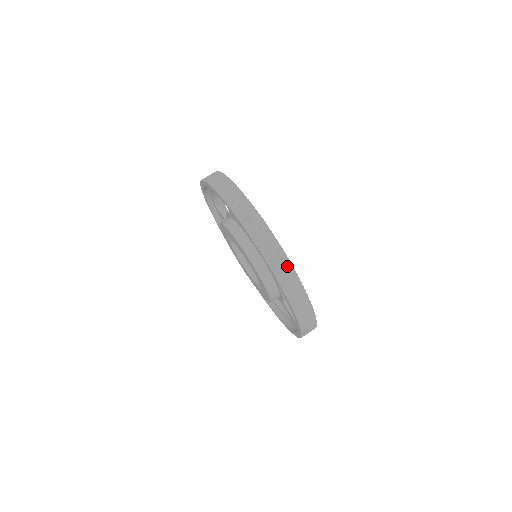
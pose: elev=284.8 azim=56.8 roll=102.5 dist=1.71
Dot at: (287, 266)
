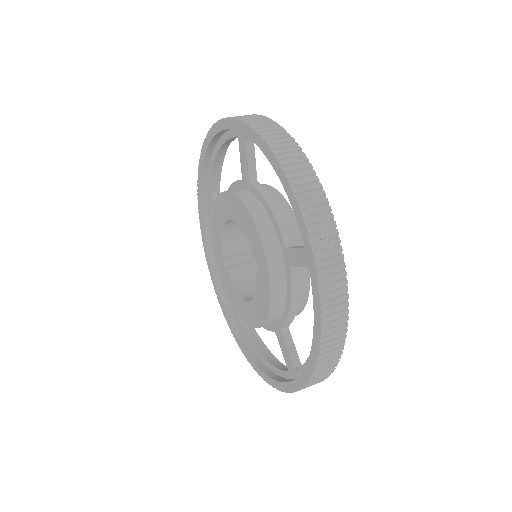
Dot at: occluded
